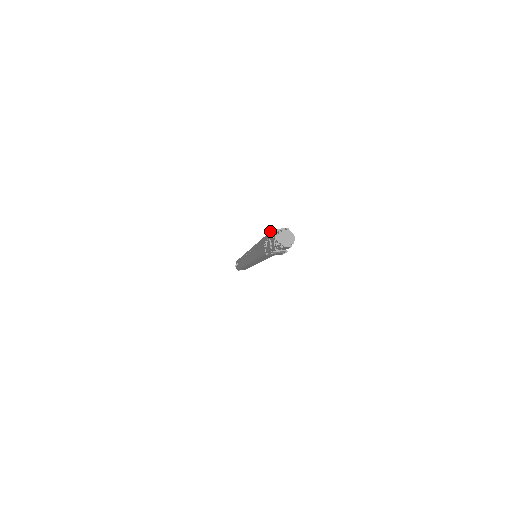
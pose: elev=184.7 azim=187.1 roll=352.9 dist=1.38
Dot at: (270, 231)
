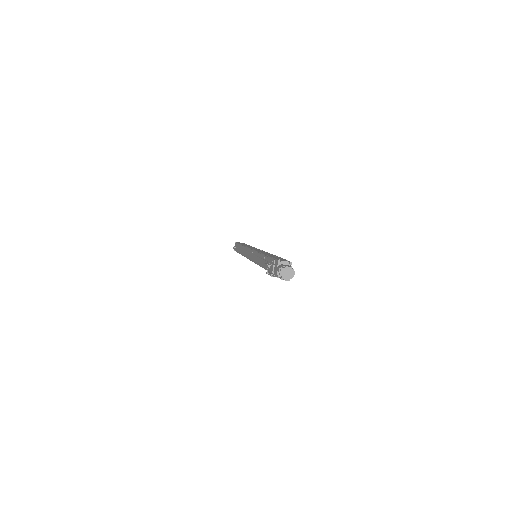
Dot at: (276, 259)
